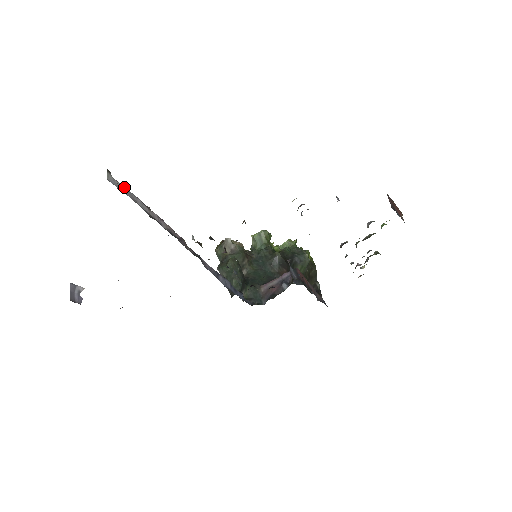
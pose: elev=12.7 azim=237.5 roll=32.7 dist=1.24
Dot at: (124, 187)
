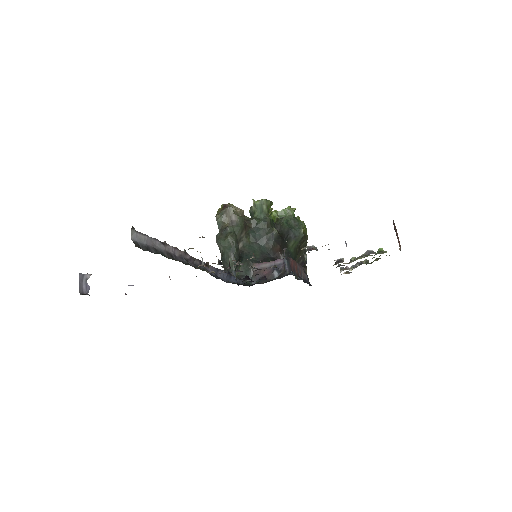
Dot at: (145, 236)
